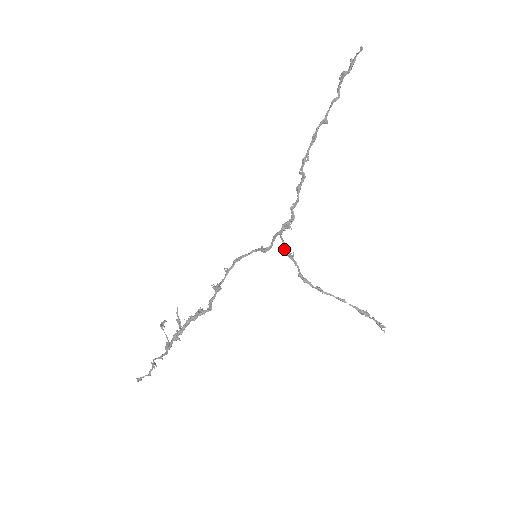
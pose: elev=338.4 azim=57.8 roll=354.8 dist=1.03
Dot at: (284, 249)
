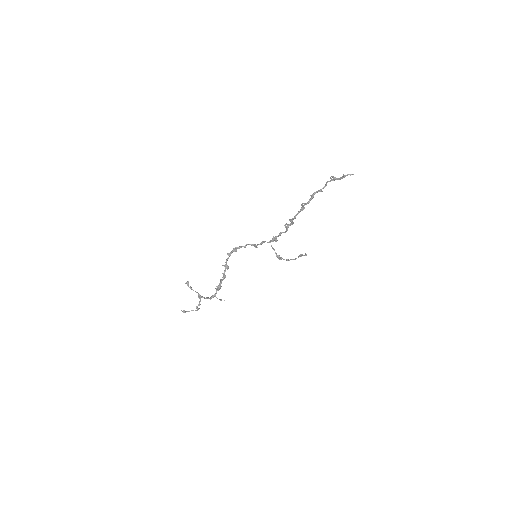
Dot at: (277, 257)
